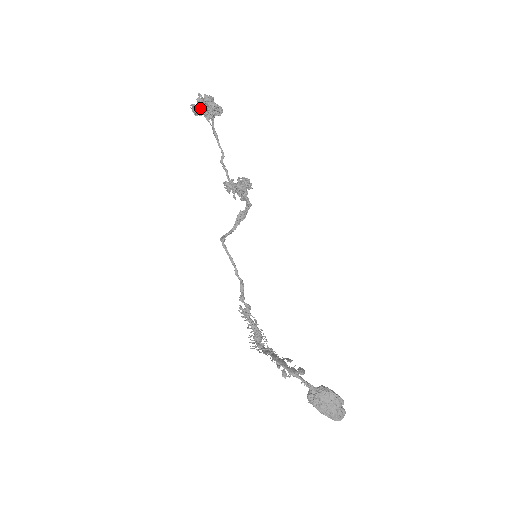
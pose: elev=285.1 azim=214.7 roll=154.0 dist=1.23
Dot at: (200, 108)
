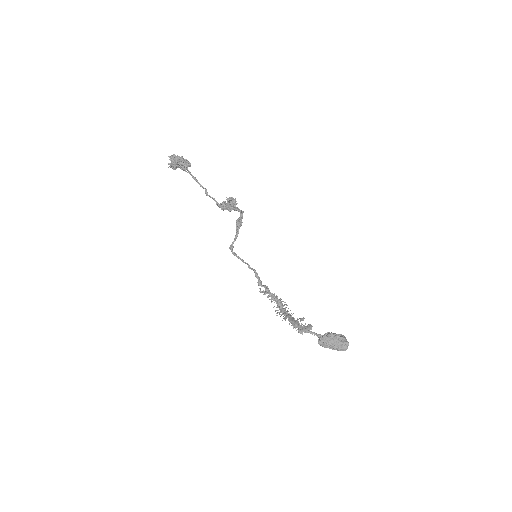
Dot at: (175, 165)
